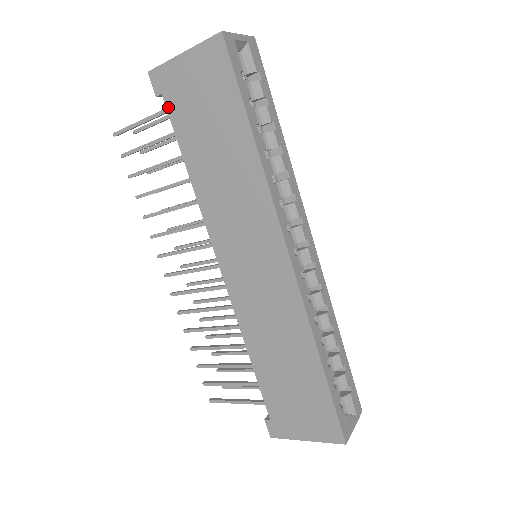
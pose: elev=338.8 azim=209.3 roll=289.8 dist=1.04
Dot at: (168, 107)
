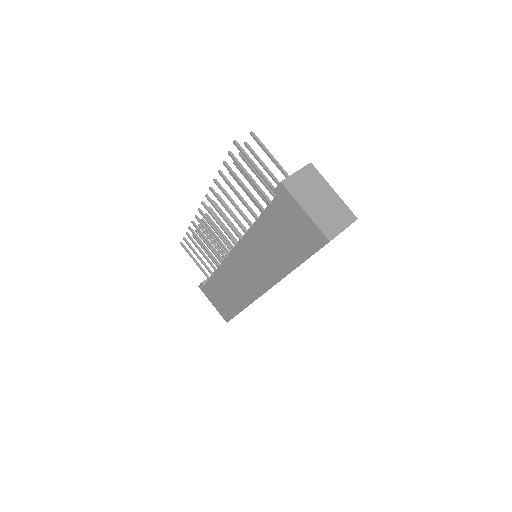
Dot at: (274, 203)
